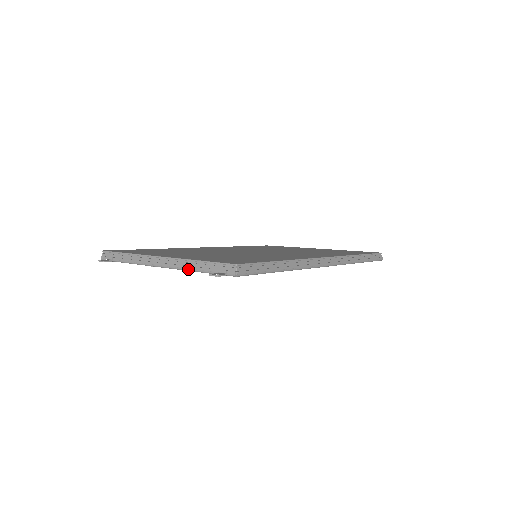
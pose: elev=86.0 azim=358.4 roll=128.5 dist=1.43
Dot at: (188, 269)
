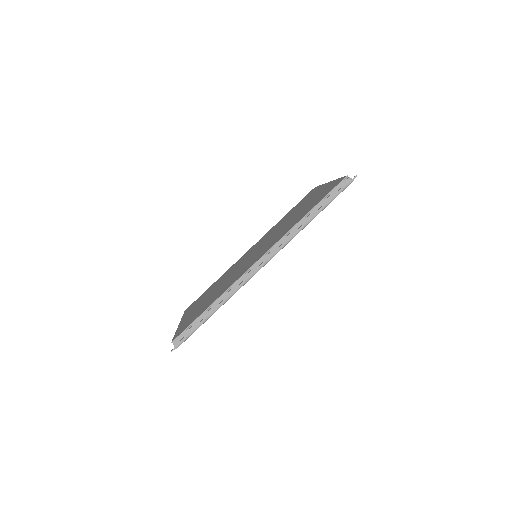
Dot at: occluded
